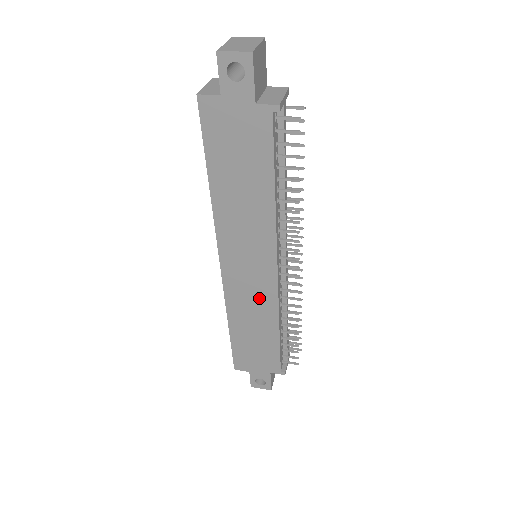
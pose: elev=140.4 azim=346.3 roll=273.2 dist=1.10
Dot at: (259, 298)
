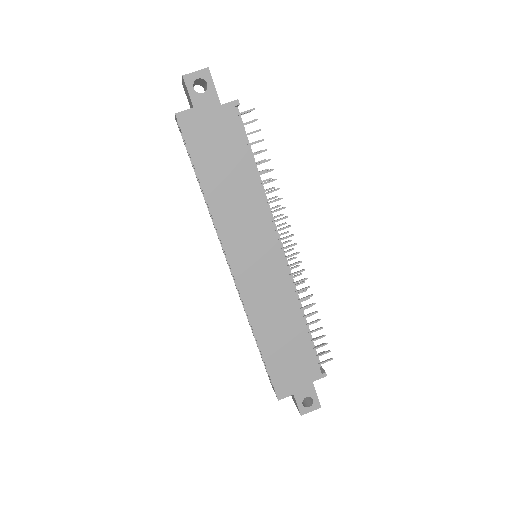
Dot at: (275, 290)
